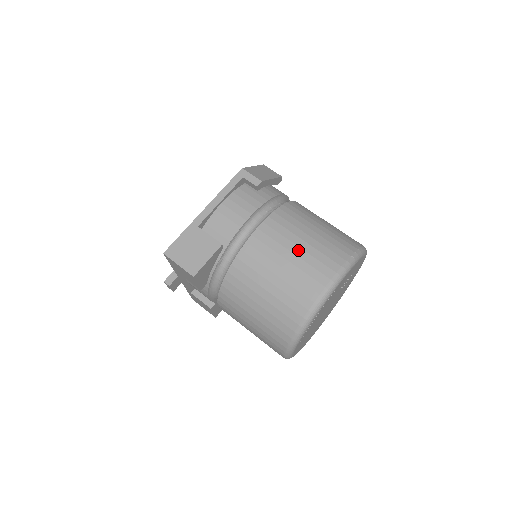
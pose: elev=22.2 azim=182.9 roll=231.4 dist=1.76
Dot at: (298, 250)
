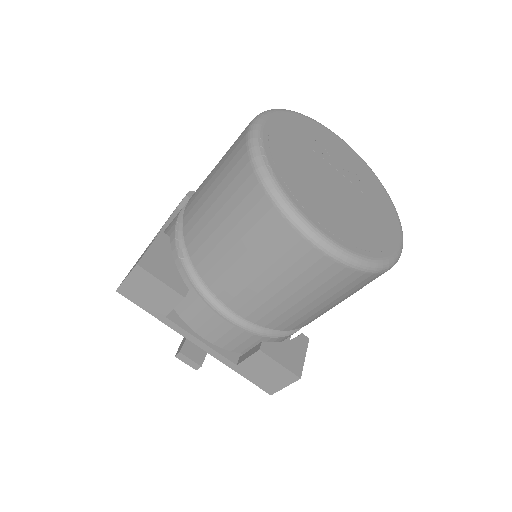
Dot at: occluded
